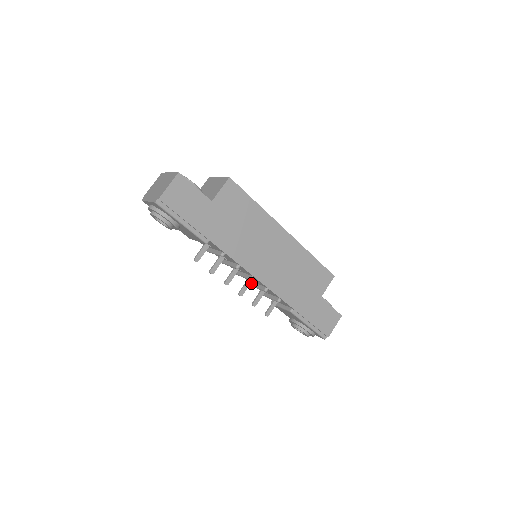
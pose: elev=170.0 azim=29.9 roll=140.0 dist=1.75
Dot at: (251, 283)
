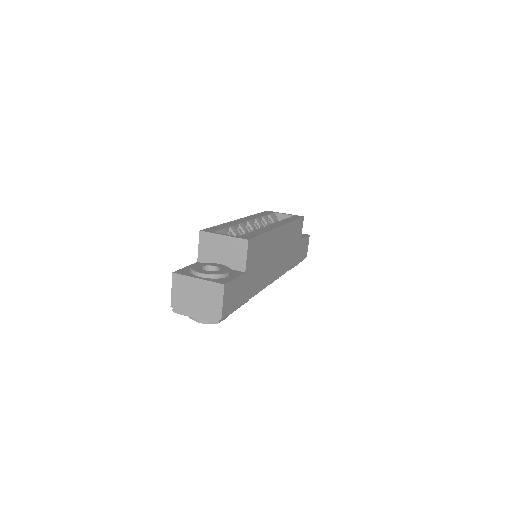
Dot at: occluded
